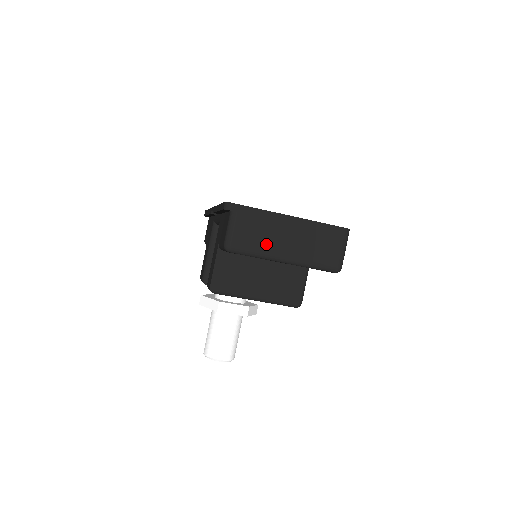
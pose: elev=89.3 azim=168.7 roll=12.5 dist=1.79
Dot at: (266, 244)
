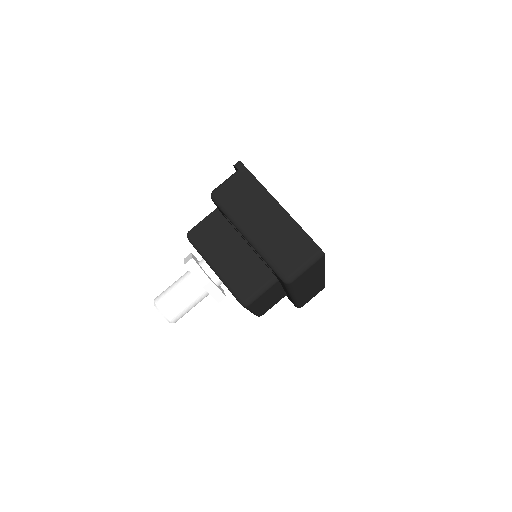
Dot at: (242, 211)
